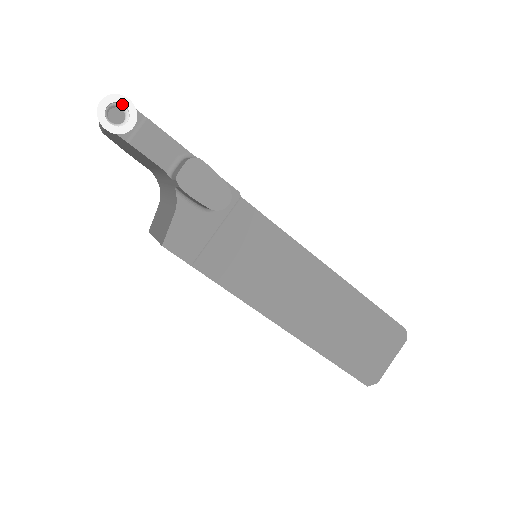
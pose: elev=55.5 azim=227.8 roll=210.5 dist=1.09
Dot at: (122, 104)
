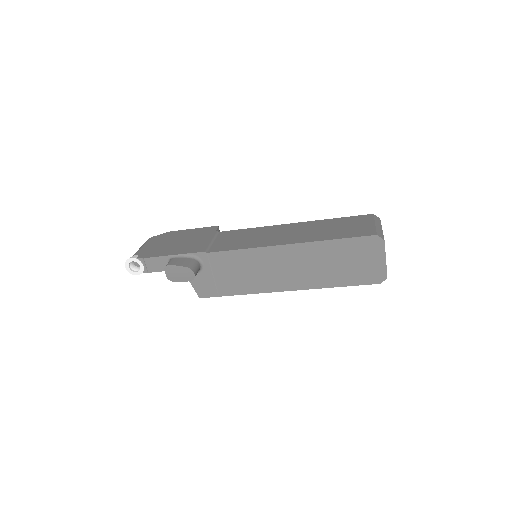
Dot at: (132, 261)
